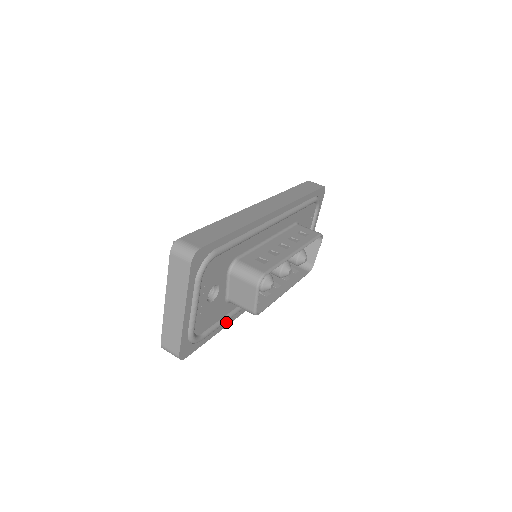
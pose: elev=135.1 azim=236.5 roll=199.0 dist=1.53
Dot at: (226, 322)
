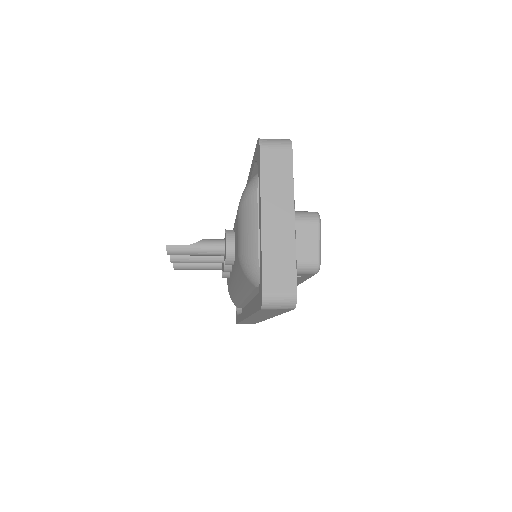
Dot at: occluded
